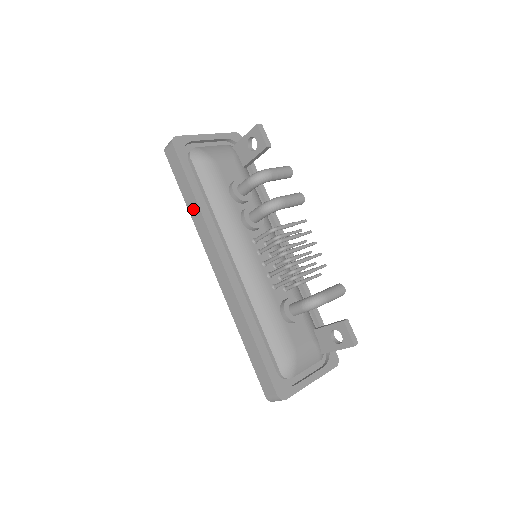
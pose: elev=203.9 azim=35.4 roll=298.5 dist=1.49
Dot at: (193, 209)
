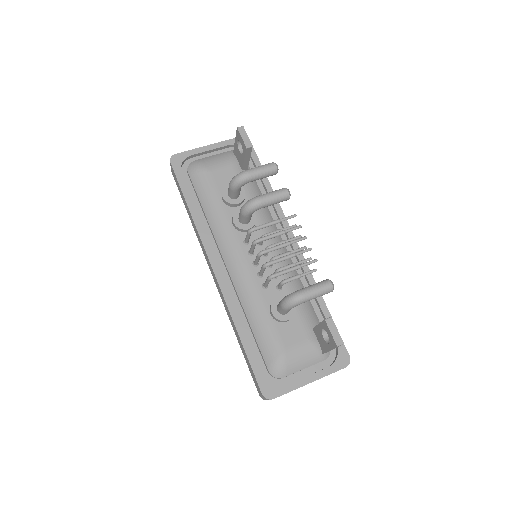
Dot at: (191, 219)
